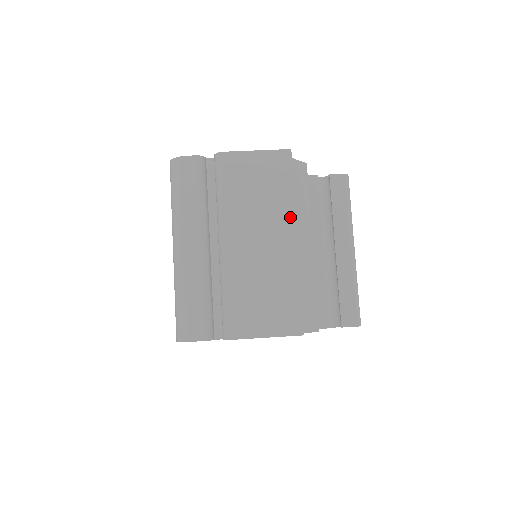
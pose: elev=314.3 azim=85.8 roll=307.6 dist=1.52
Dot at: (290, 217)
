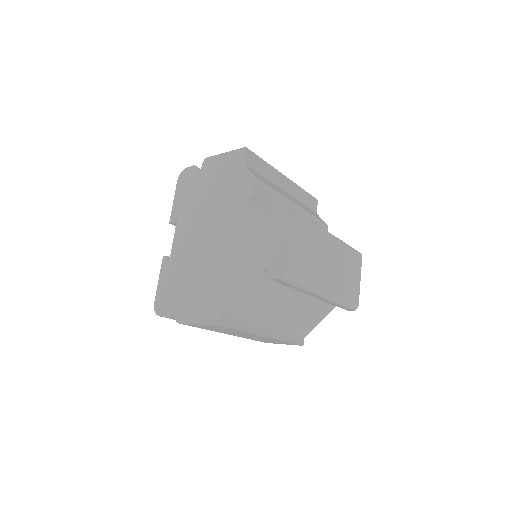
Dot at: occluded
